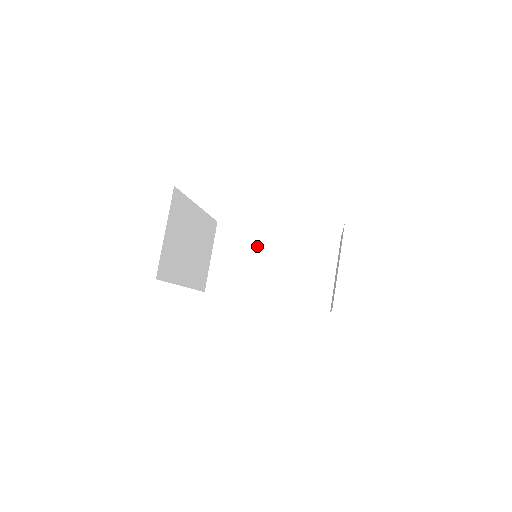
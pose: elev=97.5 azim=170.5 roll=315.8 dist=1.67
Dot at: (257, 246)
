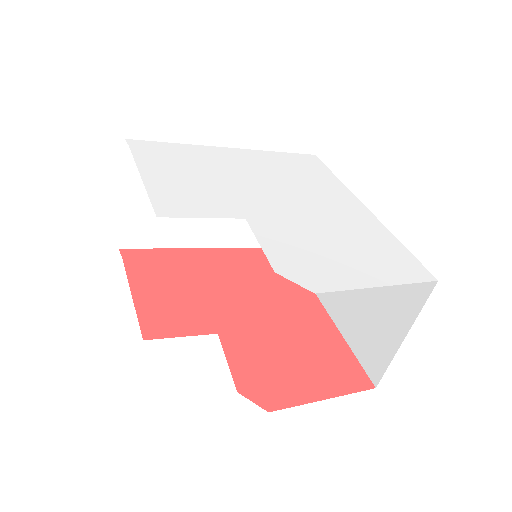
Dot at: occluded
